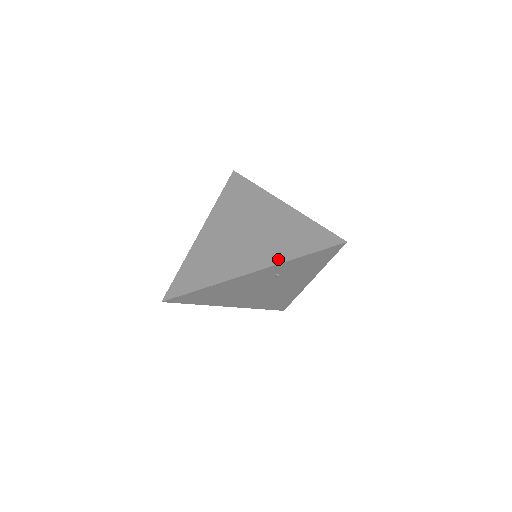
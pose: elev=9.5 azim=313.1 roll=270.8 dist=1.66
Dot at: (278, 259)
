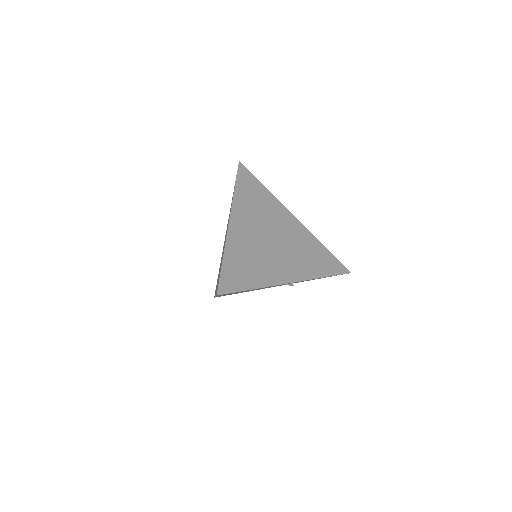
Dot at: (309, 275)
